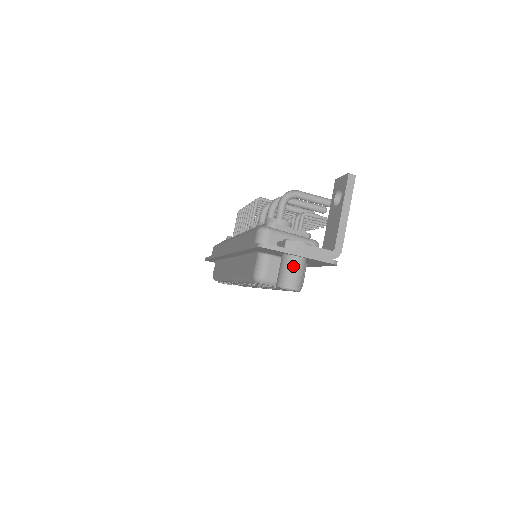
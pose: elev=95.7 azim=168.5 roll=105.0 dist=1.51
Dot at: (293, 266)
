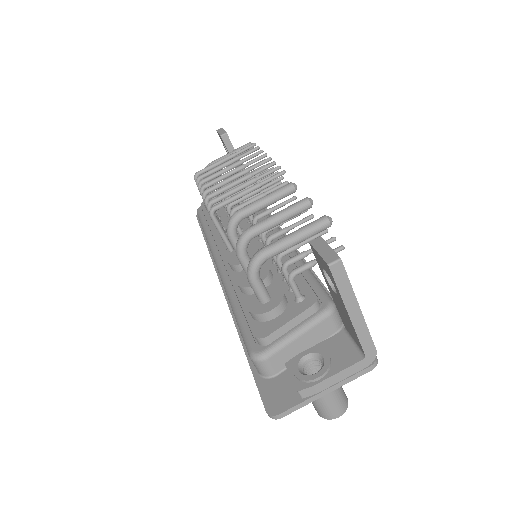
Dot at: (324, 401)
